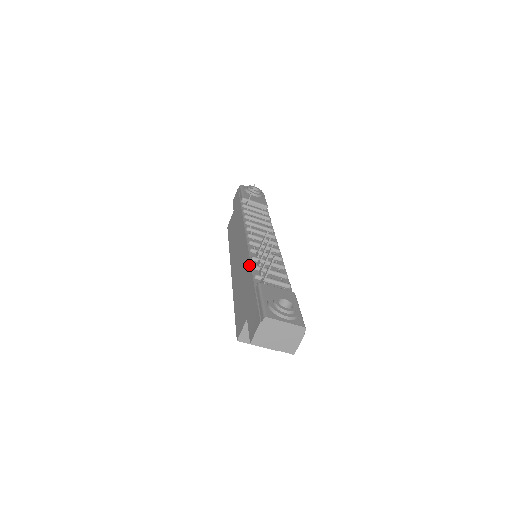
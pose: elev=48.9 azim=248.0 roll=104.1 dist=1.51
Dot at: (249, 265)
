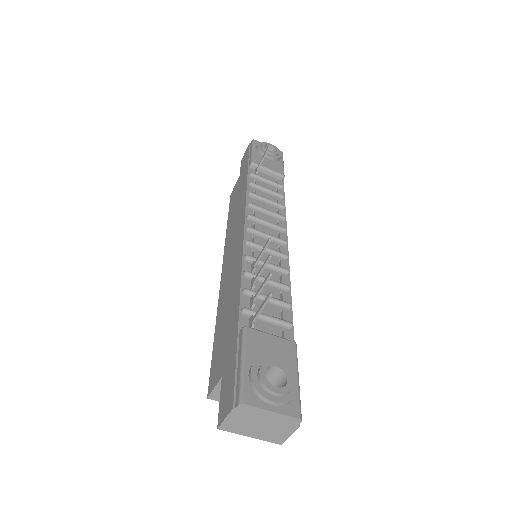
Dot at: (239, 285)
